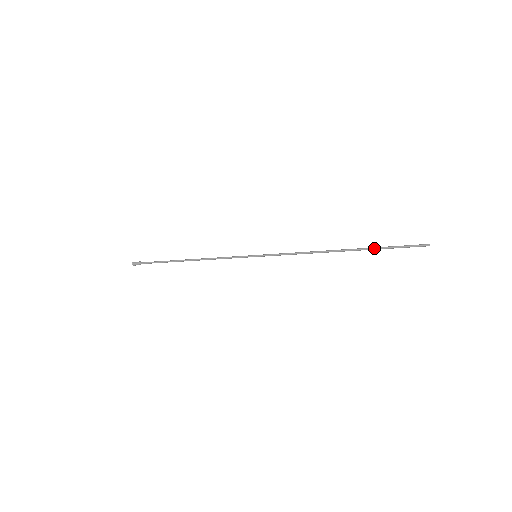
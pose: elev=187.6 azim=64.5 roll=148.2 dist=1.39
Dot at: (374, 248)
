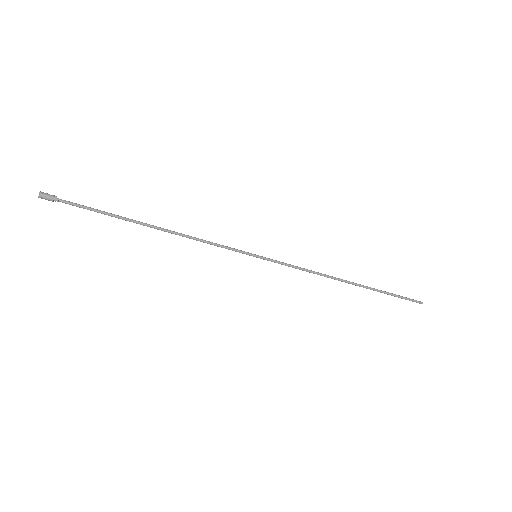
Dot at: (381, 291)
